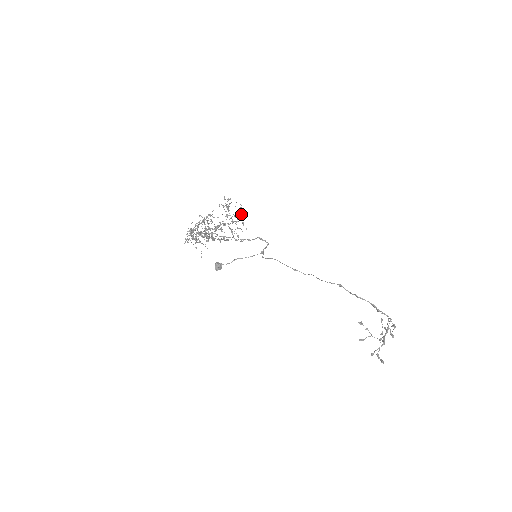
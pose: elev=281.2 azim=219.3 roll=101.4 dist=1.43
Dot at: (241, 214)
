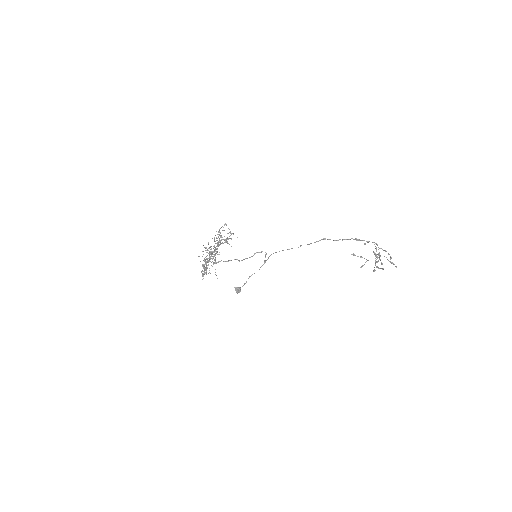
Dot at: (228, 228)
